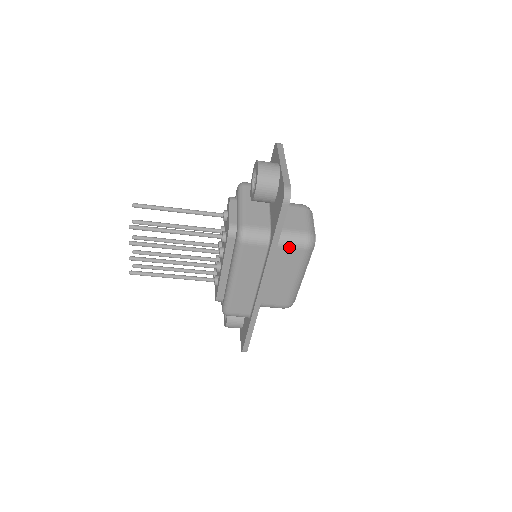
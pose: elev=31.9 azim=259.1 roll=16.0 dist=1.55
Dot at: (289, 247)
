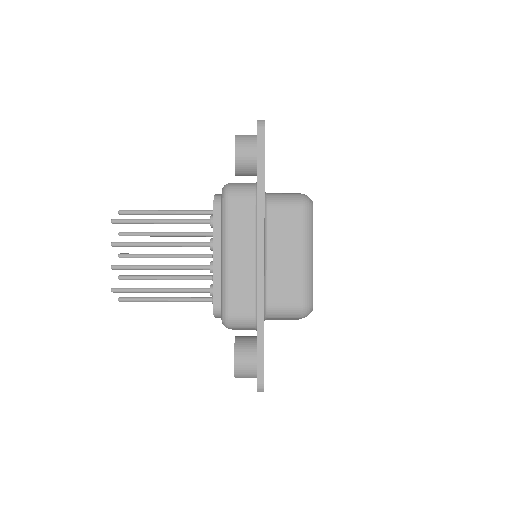
Dot at: (283, 207)
